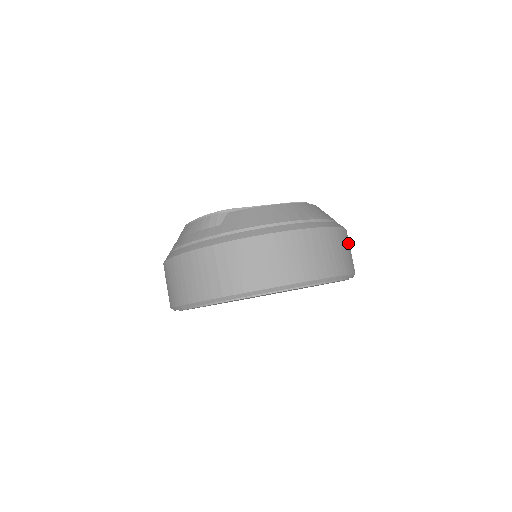
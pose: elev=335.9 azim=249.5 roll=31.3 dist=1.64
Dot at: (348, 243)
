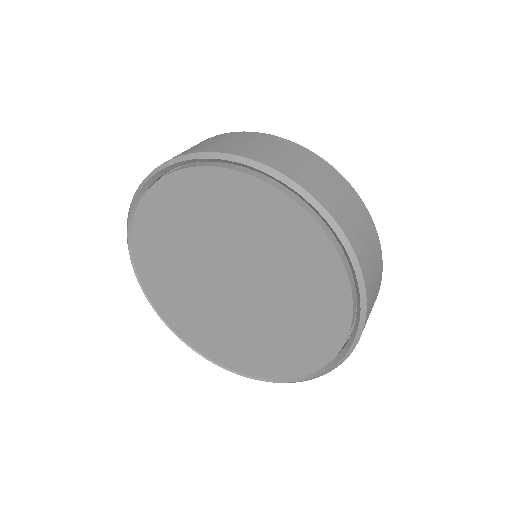
Dot at: (358, 213)
